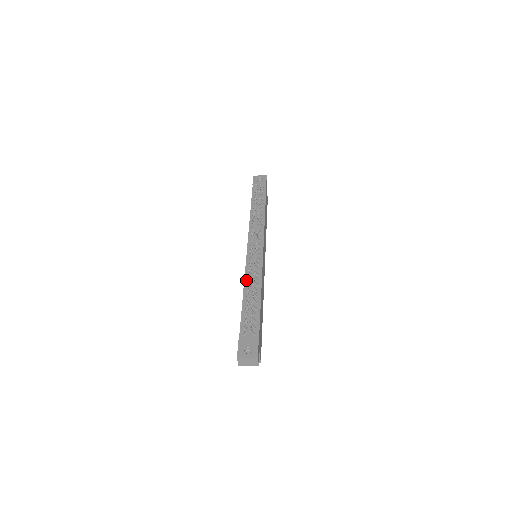
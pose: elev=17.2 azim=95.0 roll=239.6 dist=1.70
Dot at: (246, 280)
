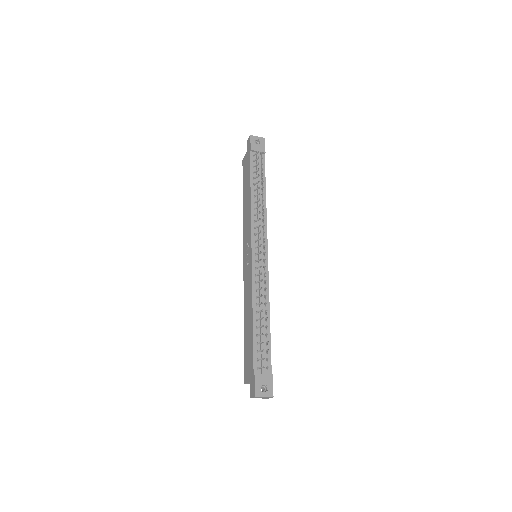
Dot at: (254, 297)
